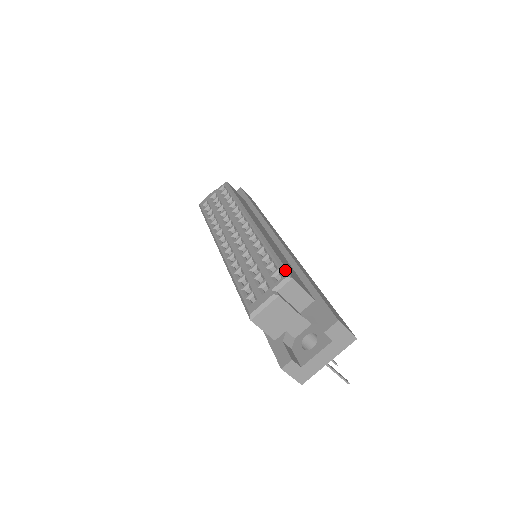
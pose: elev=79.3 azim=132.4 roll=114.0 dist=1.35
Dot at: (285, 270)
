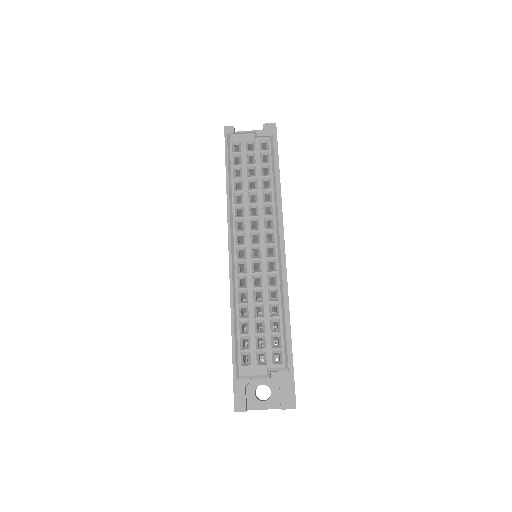
Dot at: (286, 356)
